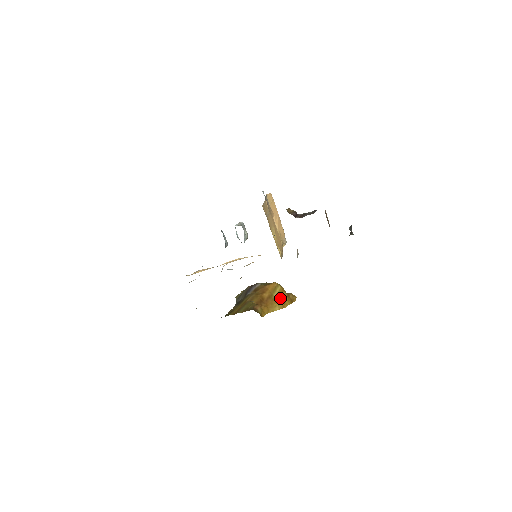
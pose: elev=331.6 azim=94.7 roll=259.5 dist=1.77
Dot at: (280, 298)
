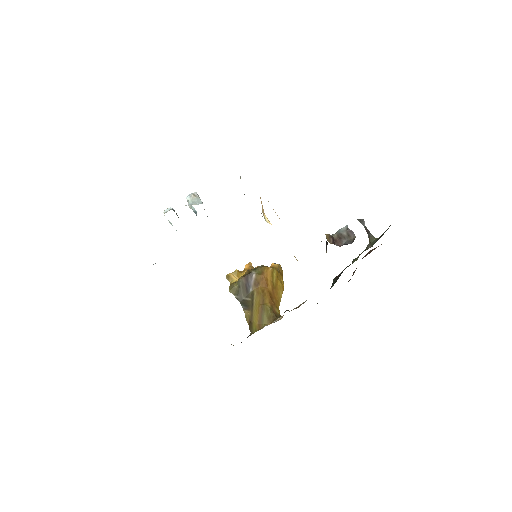
Dot at: (279, 282)
